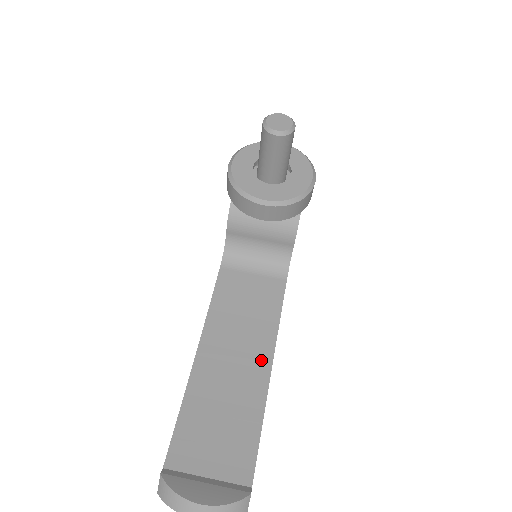
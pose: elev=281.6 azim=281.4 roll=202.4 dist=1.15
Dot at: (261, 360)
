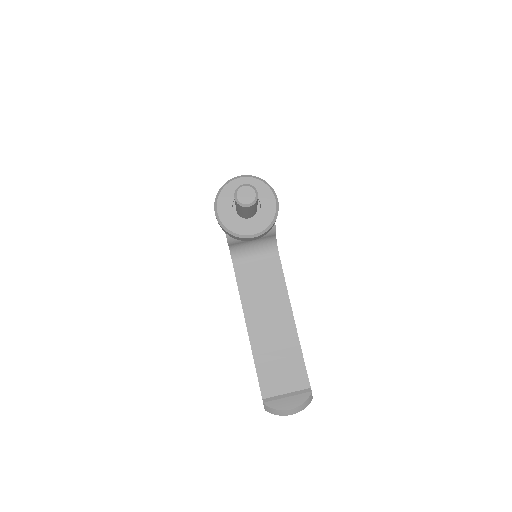
Dot at: (286, 317)
